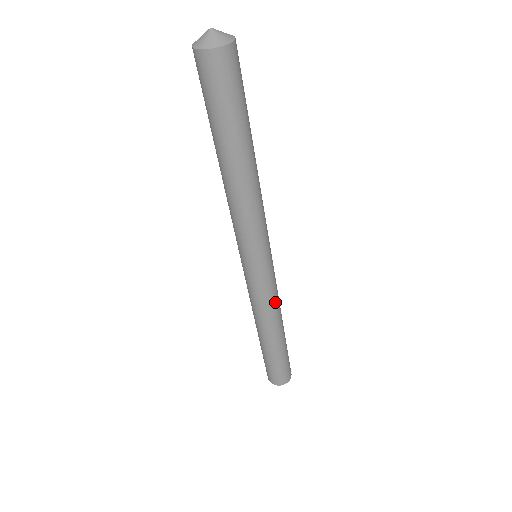
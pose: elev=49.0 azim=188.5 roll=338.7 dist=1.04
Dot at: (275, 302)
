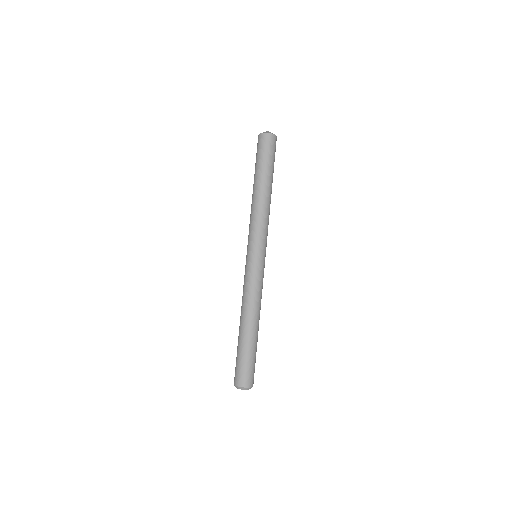
Dot at: (261, 293)
